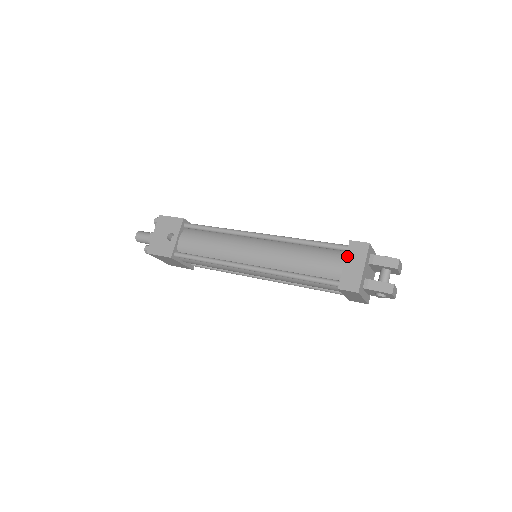
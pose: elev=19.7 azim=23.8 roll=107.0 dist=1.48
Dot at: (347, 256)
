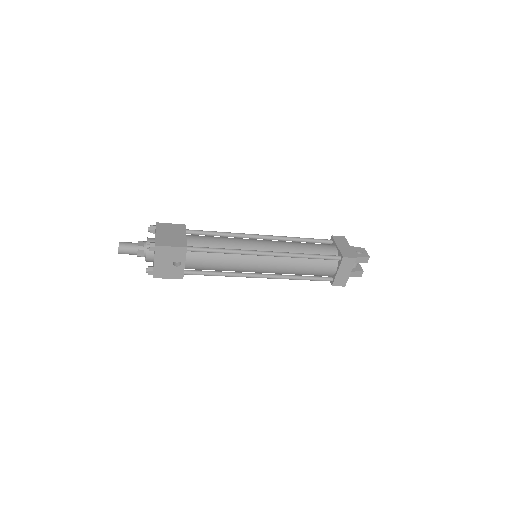
Dot at: (340, 267)
